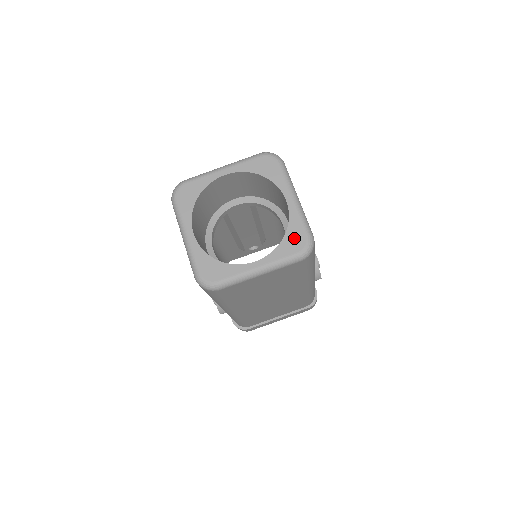
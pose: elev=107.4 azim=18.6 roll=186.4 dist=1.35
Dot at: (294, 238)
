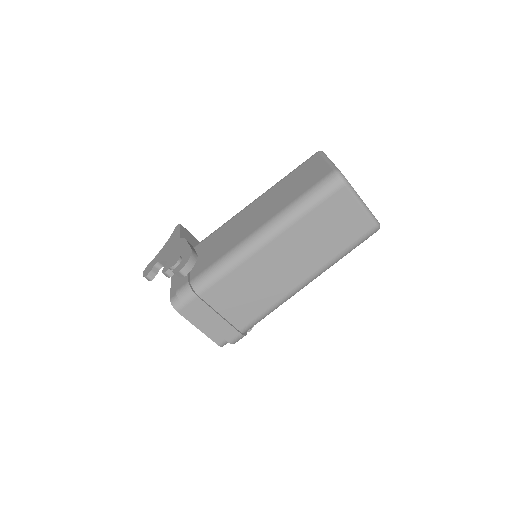
Dot at: occluded
